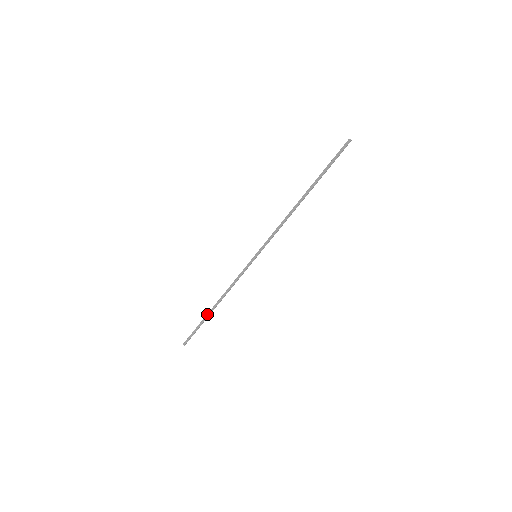
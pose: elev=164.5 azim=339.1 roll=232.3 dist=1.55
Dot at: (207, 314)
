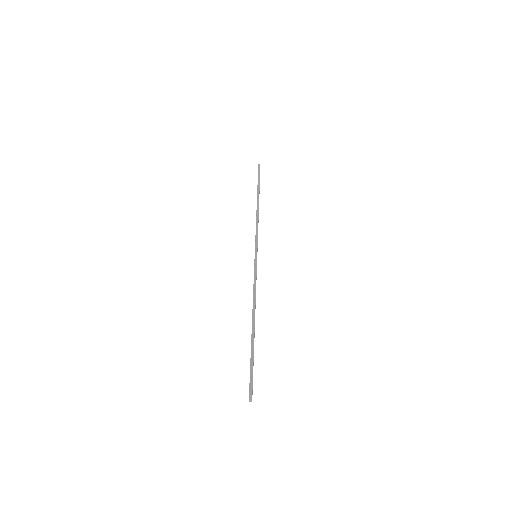
Dot at: (251, 337)
